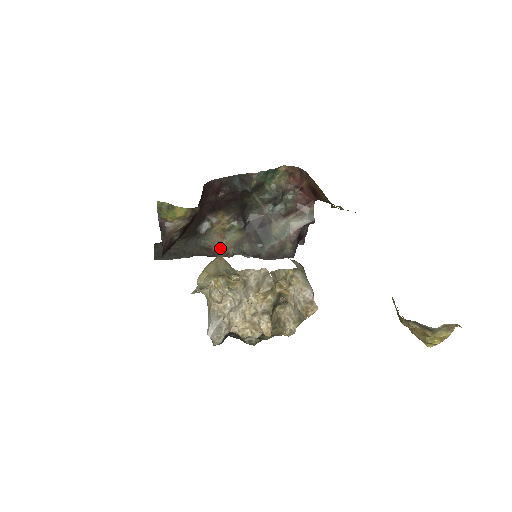
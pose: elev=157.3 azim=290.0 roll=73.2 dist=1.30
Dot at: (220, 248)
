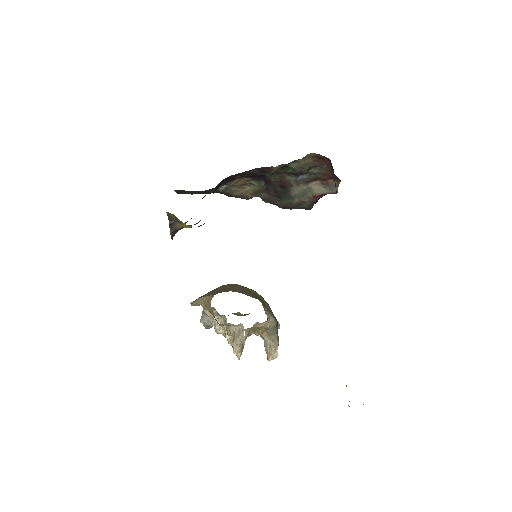
Dot at: (239, 194)
